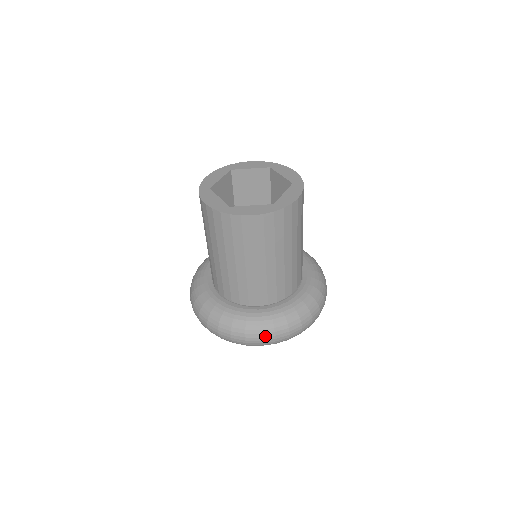
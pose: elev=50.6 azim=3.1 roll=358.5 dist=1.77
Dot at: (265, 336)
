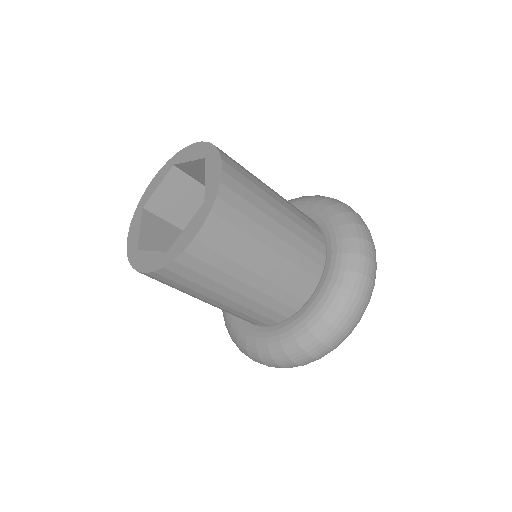
Dot at: (342, 325)
